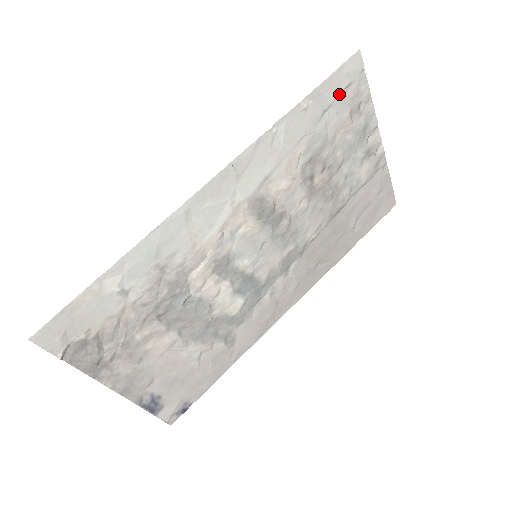
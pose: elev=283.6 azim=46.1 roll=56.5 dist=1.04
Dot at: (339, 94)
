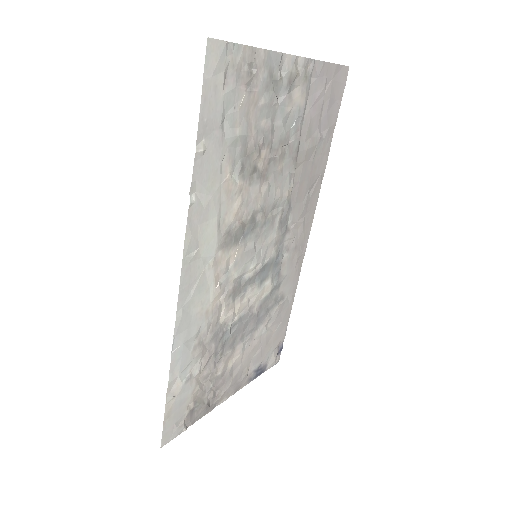
Dot at: (223, 95)
